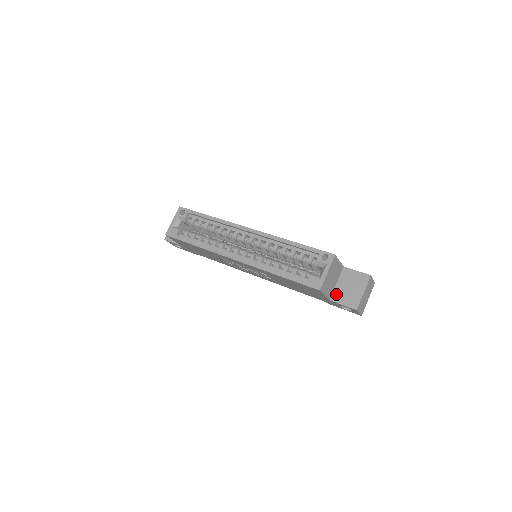
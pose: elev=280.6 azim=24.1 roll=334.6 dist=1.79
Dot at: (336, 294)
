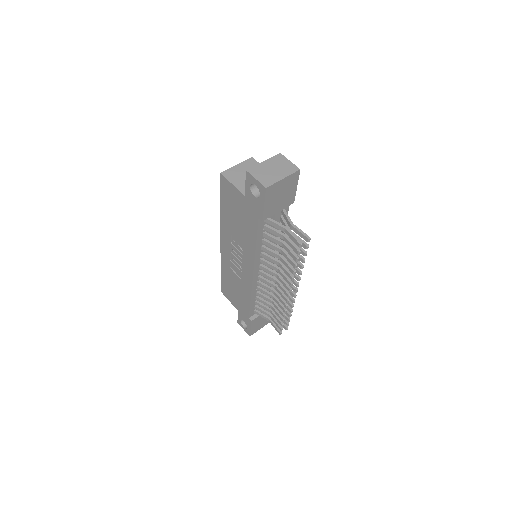
Dot at: occluded
